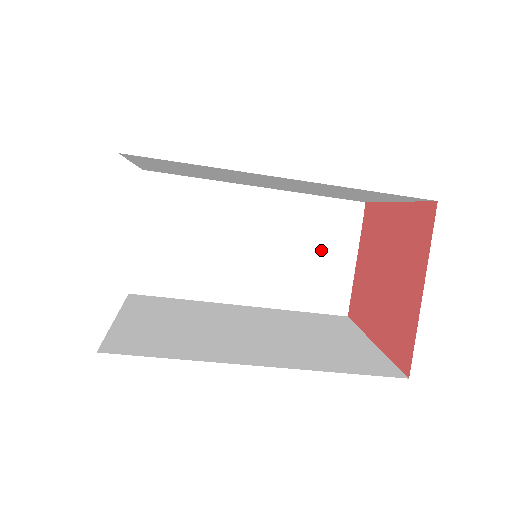
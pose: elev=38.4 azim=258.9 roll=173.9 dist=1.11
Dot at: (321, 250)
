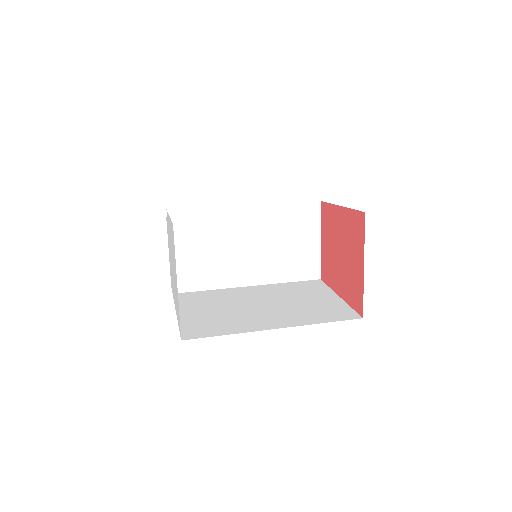
Dot at: (296, 239)
